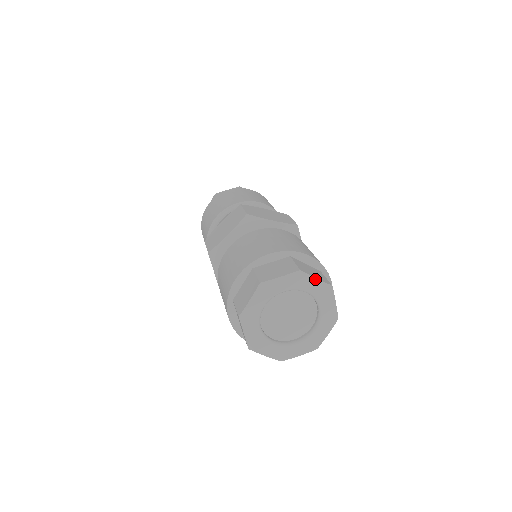
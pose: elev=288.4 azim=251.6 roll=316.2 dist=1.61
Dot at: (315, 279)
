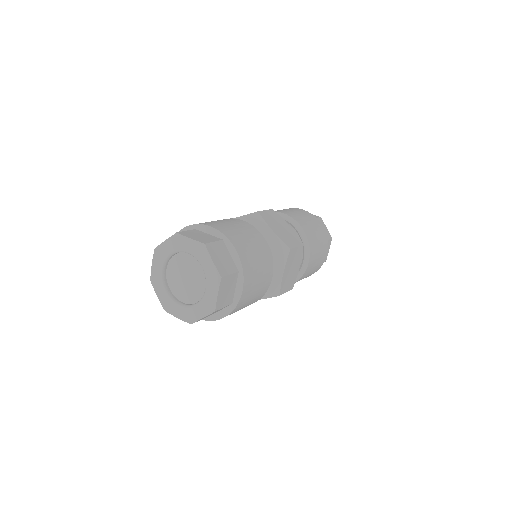
Dot at: (211, 260)
